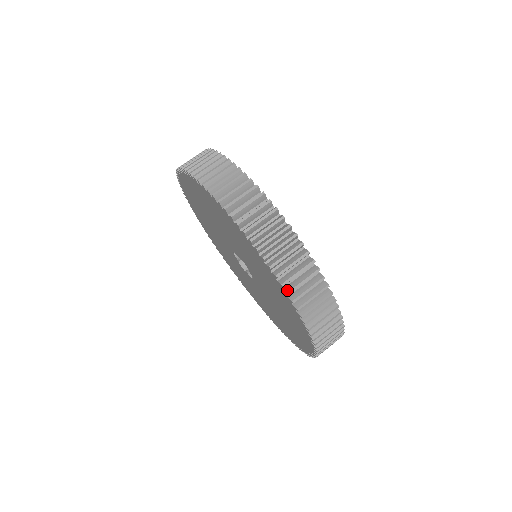
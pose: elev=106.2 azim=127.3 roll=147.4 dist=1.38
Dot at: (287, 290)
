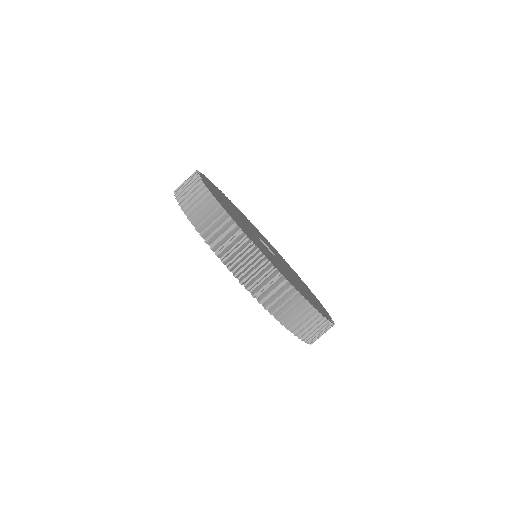
Dot at: occluded
